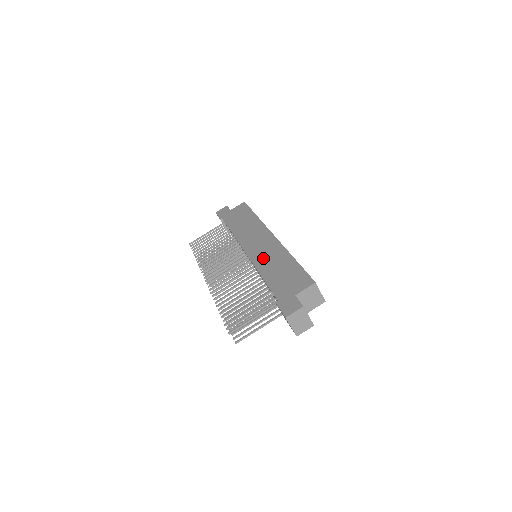
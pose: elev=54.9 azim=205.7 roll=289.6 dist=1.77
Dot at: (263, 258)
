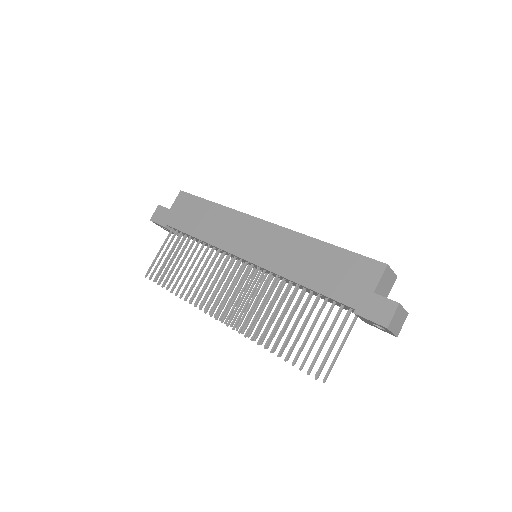
Dot at: (280, 259)
